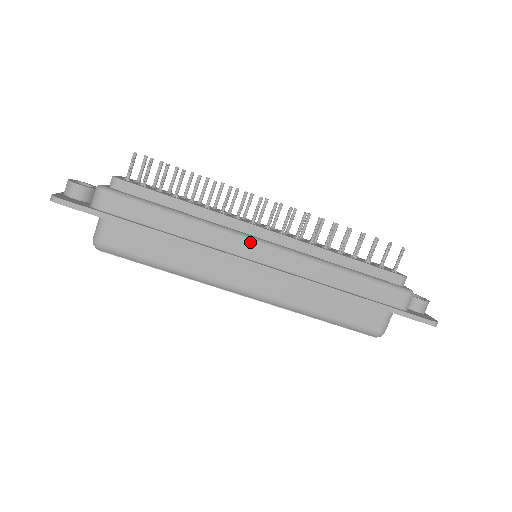
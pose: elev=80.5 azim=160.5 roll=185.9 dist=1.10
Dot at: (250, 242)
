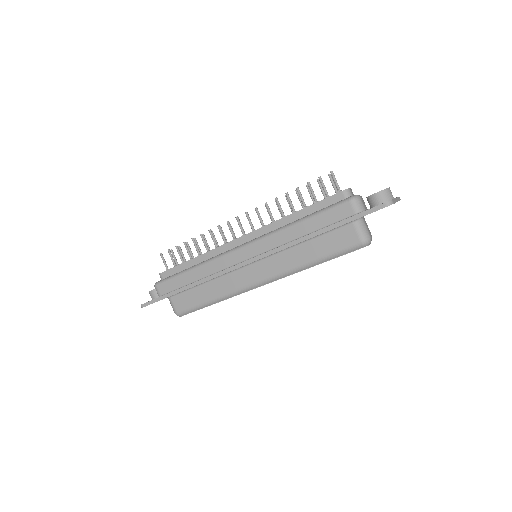
Dot at: (232, 253)
